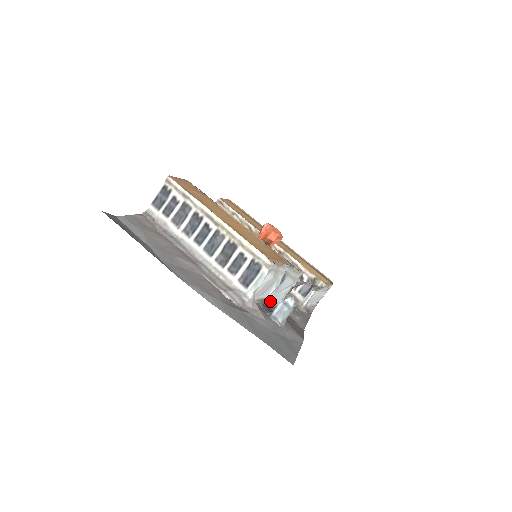
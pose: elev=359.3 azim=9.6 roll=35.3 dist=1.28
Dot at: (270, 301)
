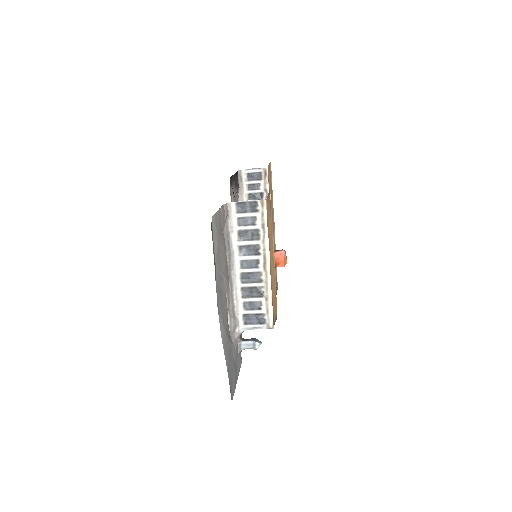
Dot at: occluded
